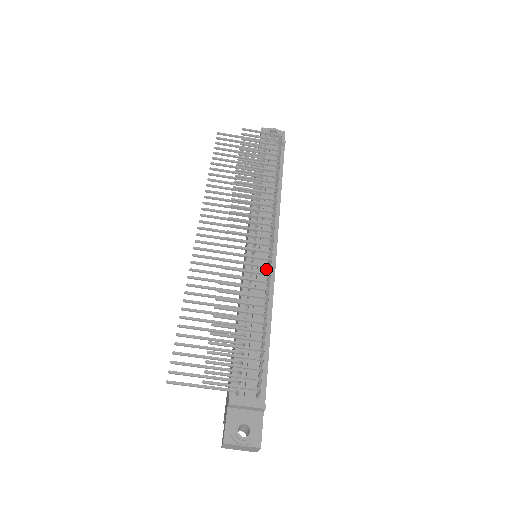
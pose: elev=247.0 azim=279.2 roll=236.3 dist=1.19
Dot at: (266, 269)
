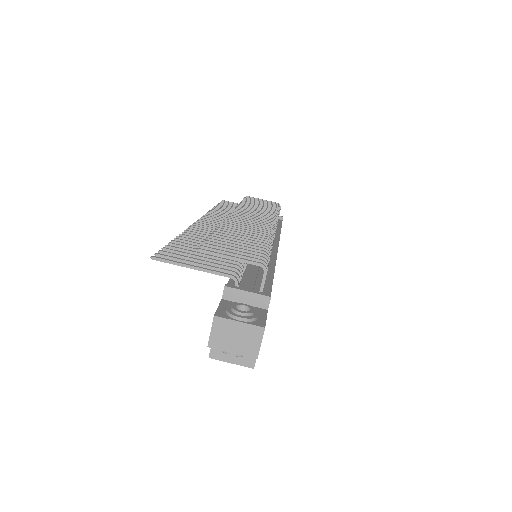
Dot at: occluded
